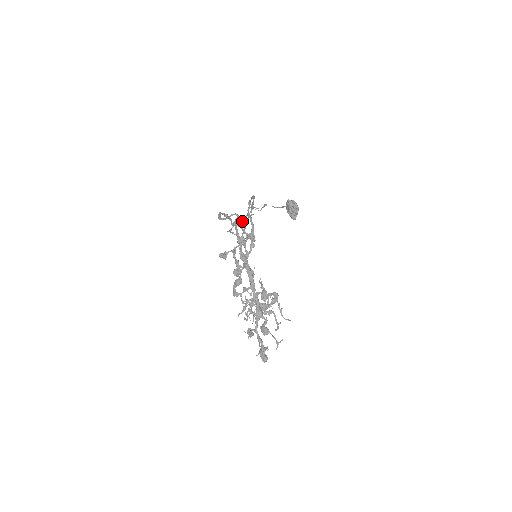
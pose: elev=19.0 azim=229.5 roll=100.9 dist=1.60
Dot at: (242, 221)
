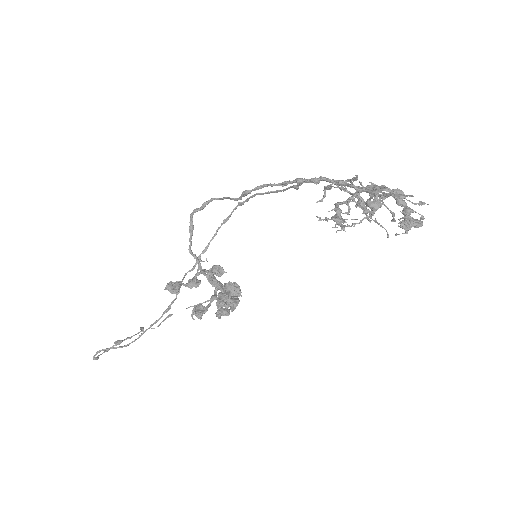
Dot at: occluded
